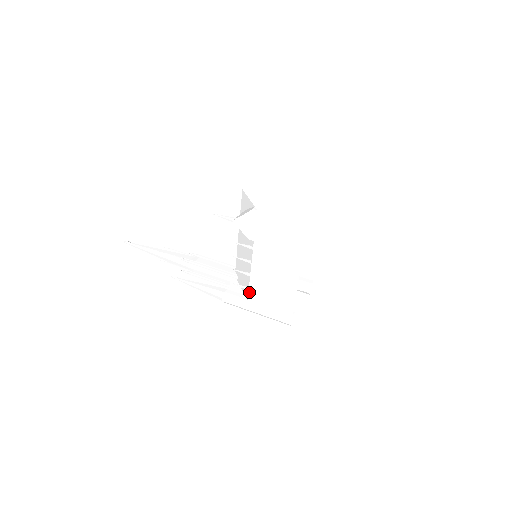
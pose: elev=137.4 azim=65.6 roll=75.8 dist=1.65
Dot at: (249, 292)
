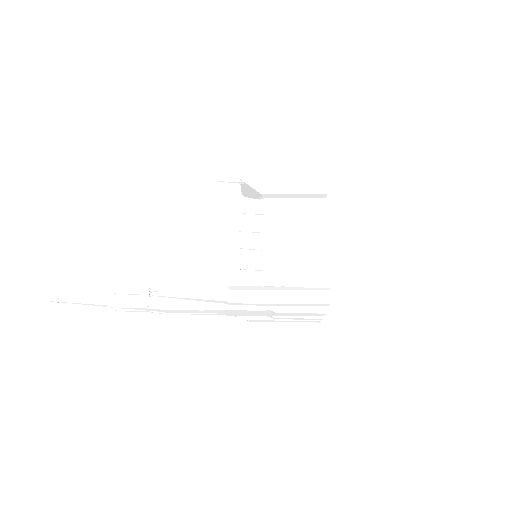
Dot at: (266, 271)
